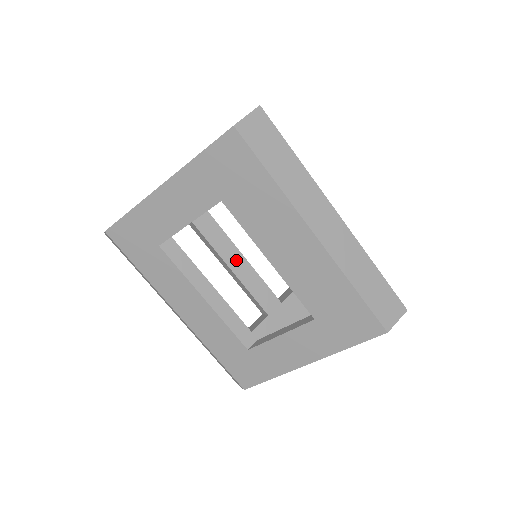
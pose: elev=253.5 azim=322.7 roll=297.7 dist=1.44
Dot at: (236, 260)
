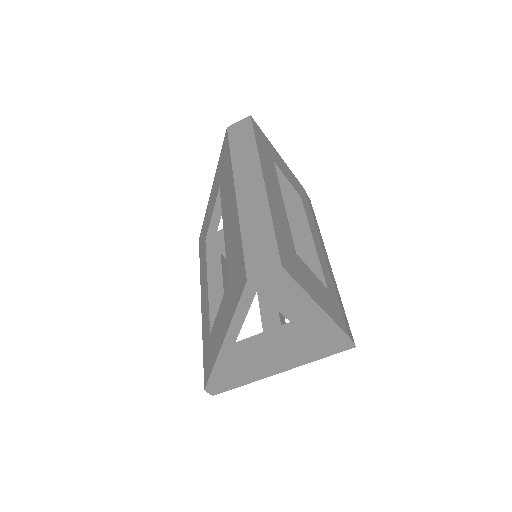
Dot at: occluded
